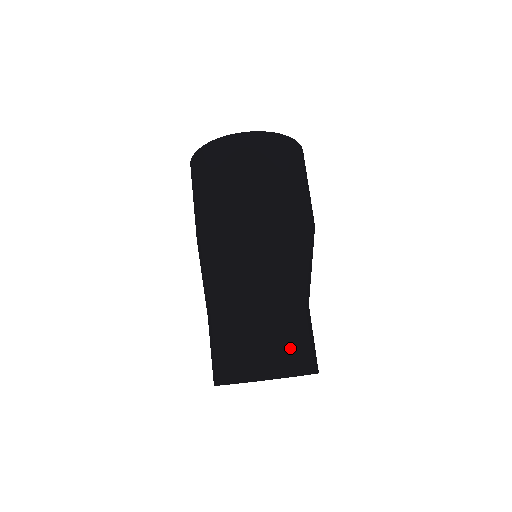
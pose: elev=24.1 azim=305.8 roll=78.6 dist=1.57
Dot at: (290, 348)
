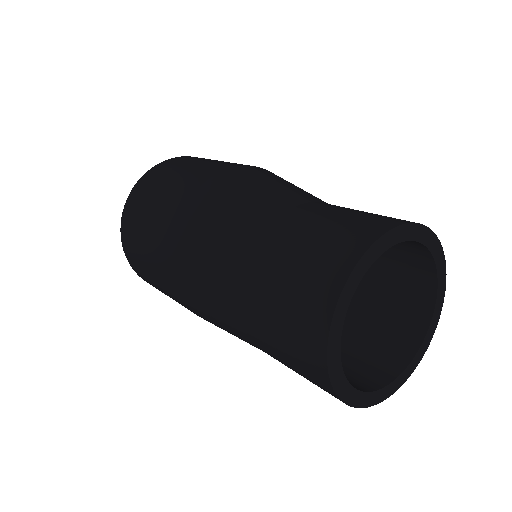
Dot at: (331, 234)
